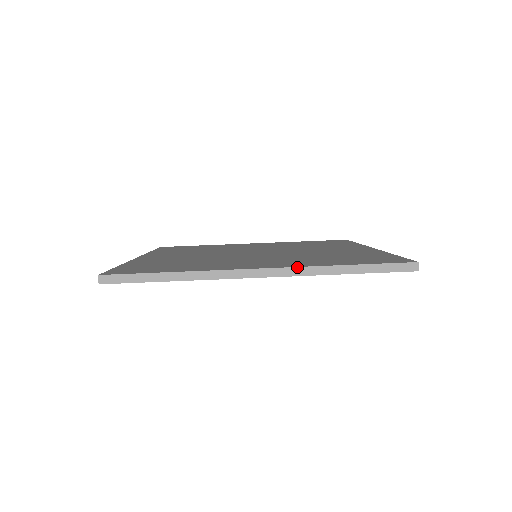
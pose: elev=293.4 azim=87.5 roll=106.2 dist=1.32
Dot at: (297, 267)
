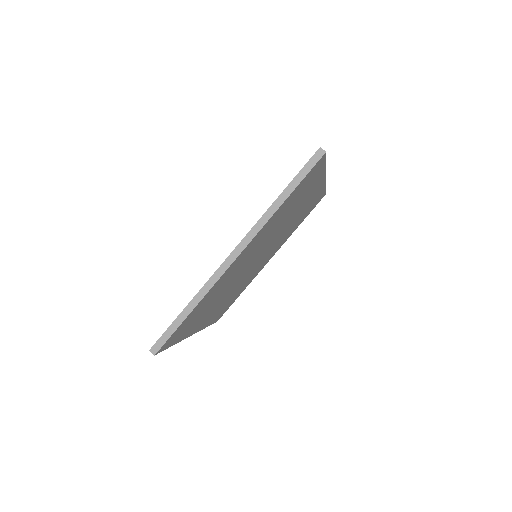
Dot at: (253, 227)
